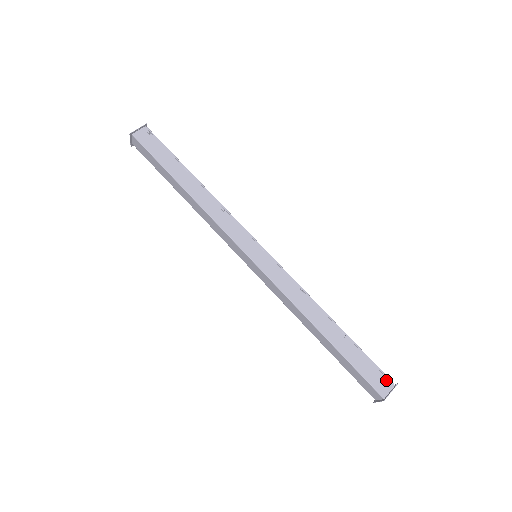
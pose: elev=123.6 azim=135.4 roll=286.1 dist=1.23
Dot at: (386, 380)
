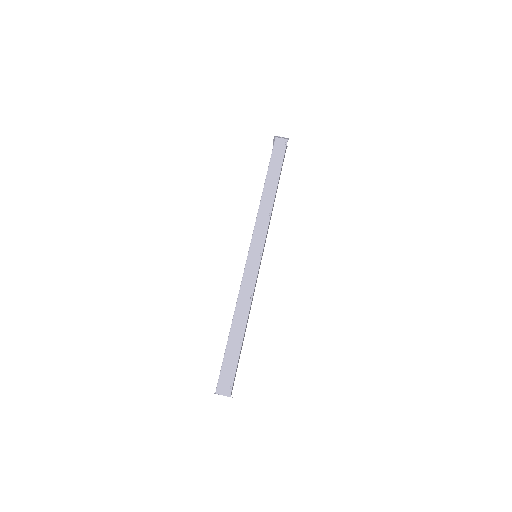
Dot at: (229, 388)
